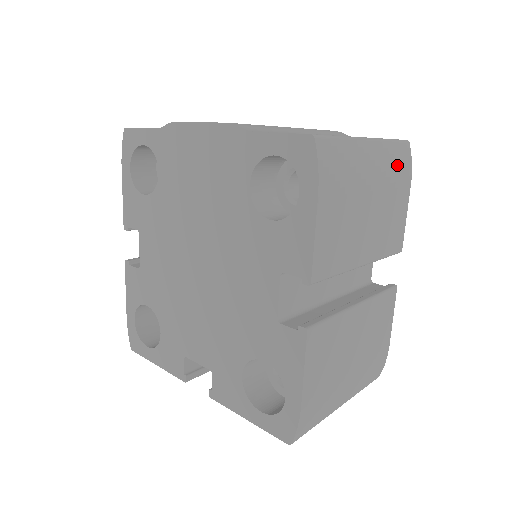
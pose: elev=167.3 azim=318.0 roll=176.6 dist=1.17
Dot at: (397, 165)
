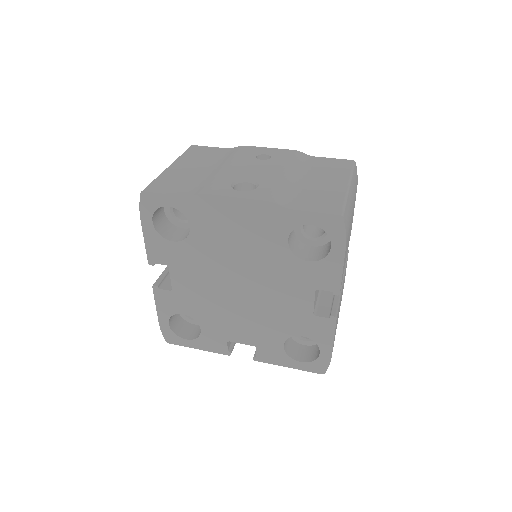
Dot at: (355, 186)
